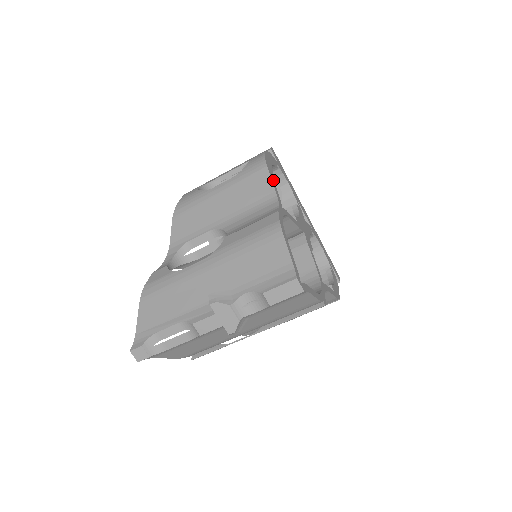
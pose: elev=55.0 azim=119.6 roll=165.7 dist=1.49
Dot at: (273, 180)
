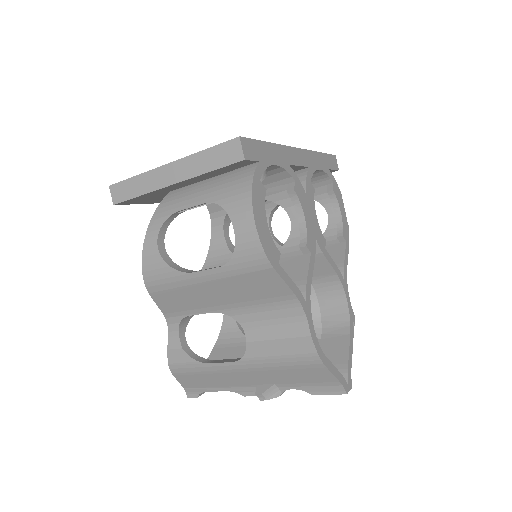
Dot at: (284, 273)
